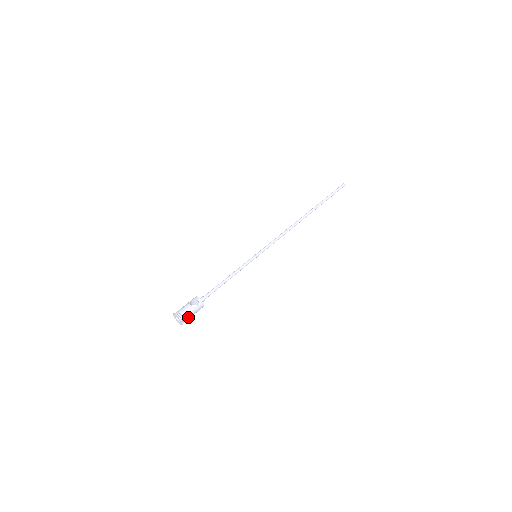
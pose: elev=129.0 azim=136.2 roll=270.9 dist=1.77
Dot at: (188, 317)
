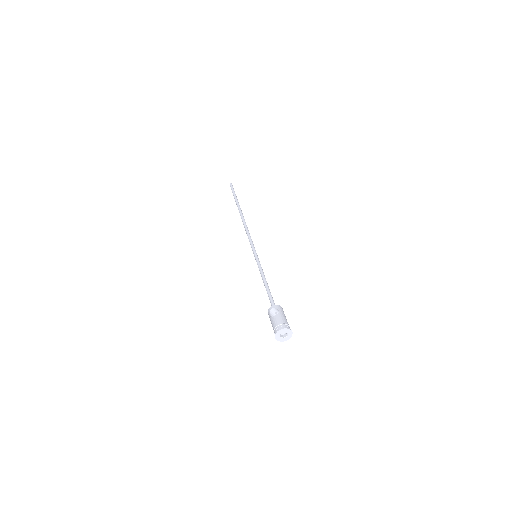
Dot at: (287, 323)
